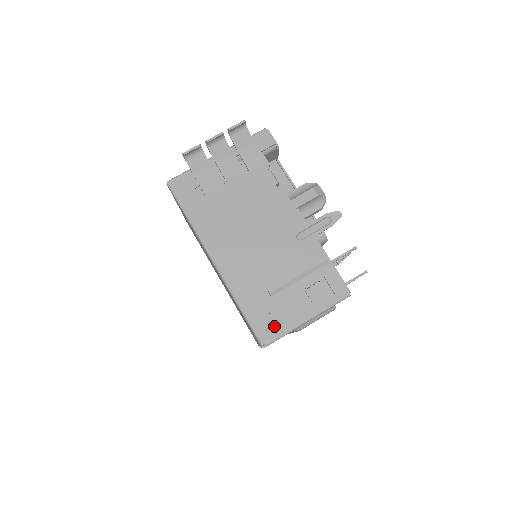
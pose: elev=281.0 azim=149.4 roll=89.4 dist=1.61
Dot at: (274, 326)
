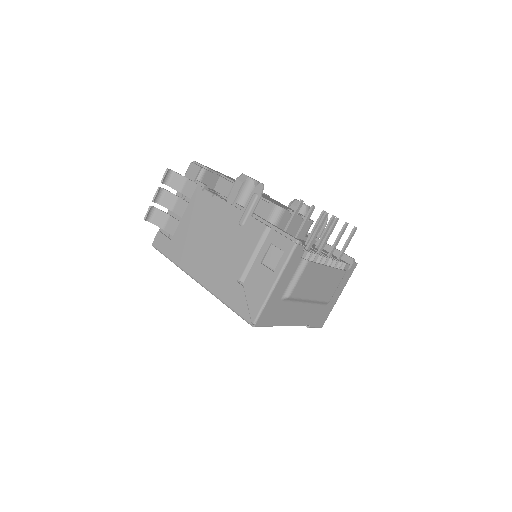
Dot at: (253, 305)
